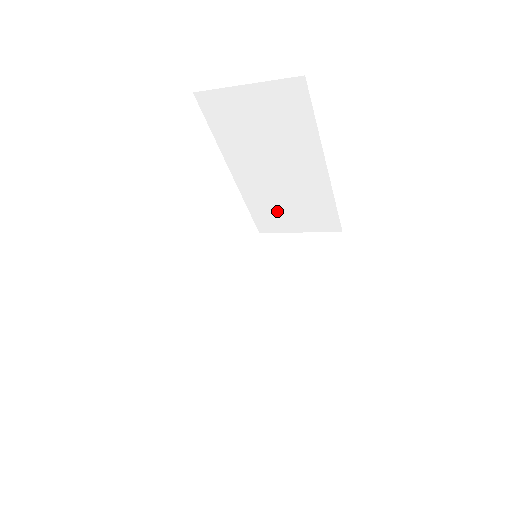
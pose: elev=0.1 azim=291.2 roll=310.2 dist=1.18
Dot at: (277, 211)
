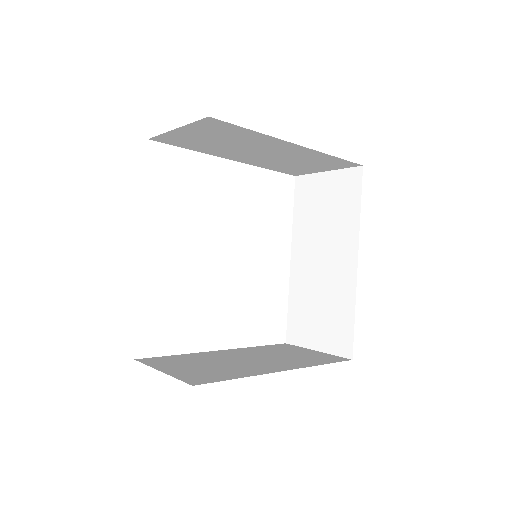
Dot at: (292, 166)
